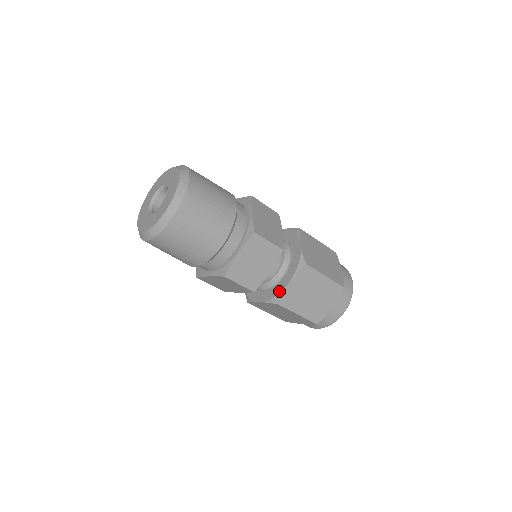
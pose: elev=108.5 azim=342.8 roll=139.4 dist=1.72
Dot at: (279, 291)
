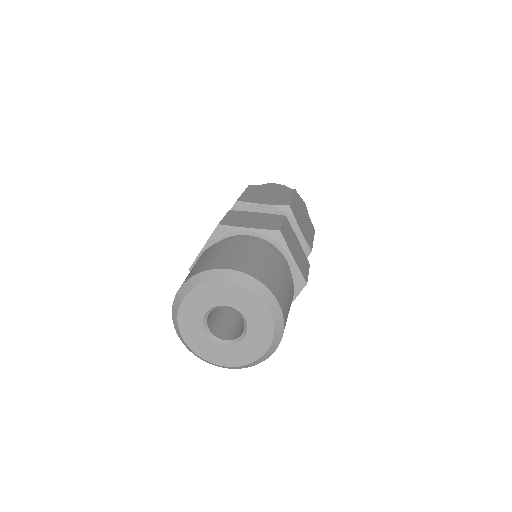
Dot at: occluded
